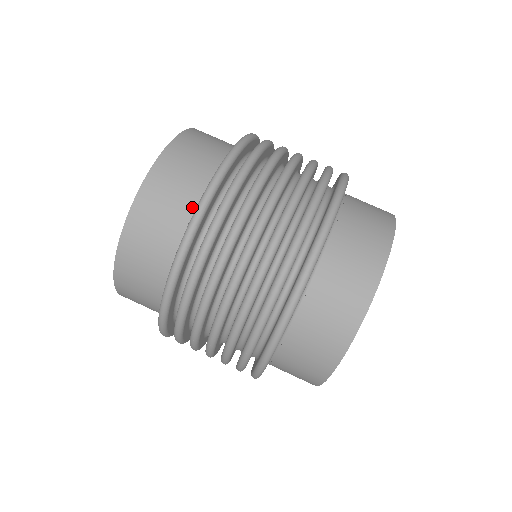
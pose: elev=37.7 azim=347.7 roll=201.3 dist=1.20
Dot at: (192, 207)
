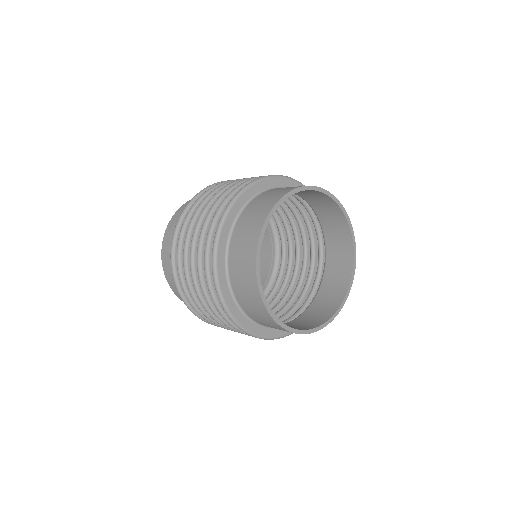
Dot at: occluded
